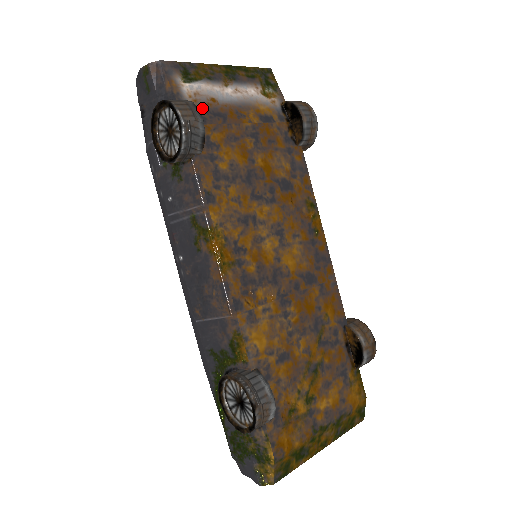
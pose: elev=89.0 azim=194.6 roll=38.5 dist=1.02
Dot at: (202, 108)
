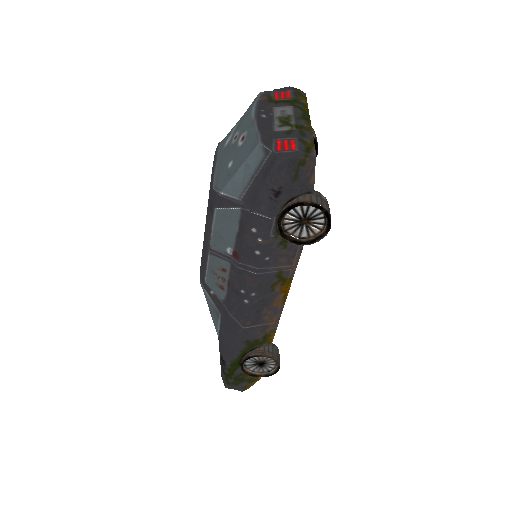
Dot at: occluded
